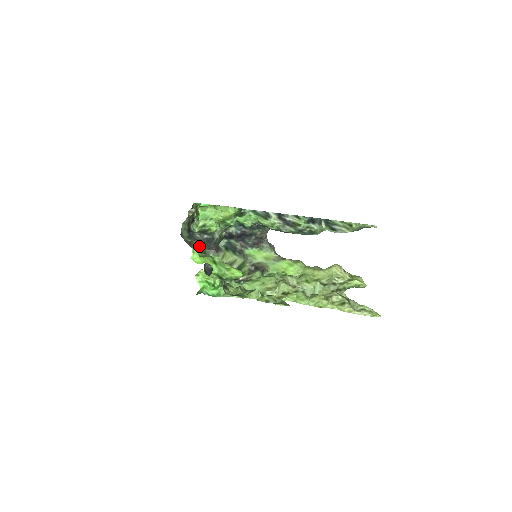
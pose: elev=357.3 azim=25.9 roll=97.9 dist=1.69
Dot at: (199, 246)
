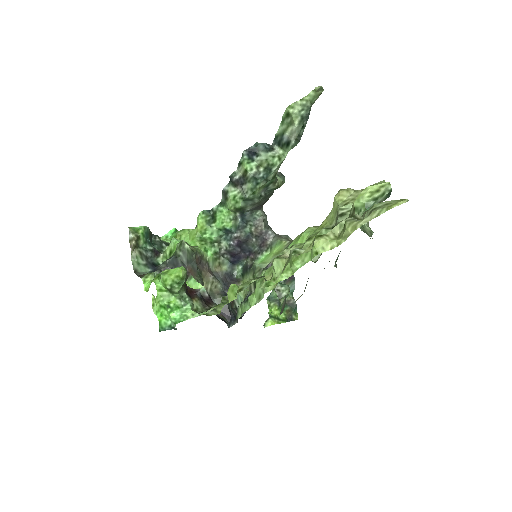
Dot at: occluded
